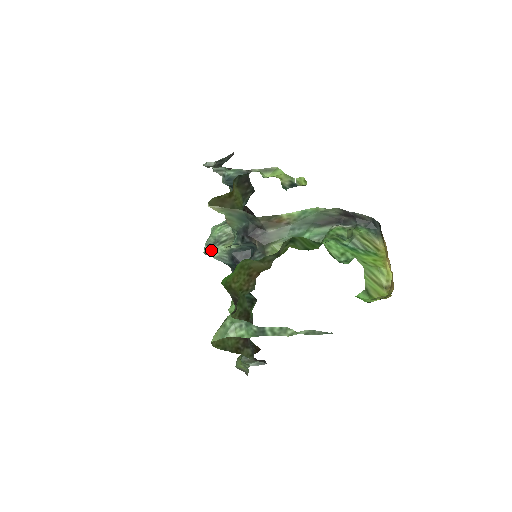
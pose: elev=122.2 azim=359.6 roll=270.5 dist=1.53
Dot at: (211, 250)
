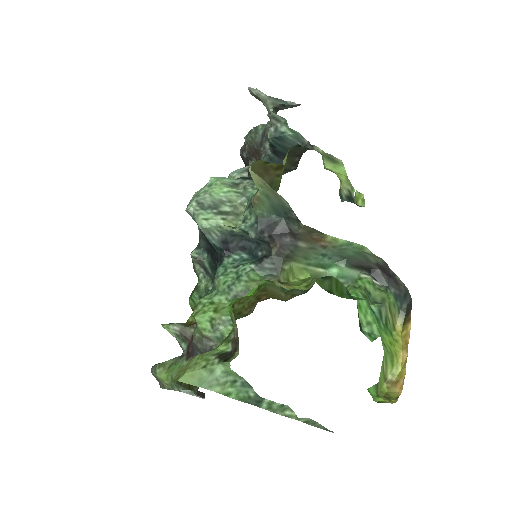
Dot at: (202, 215)
